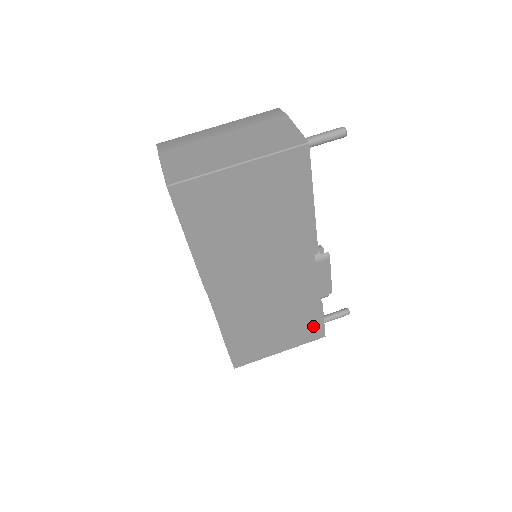
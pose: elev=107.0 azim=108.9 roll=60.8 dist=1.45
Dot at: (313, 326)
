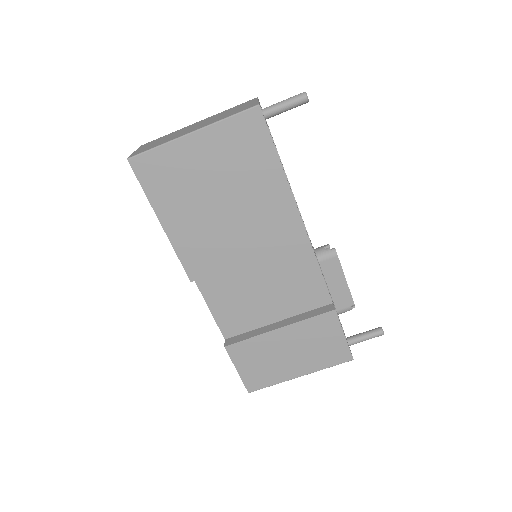
Dot at: (332, 342)
